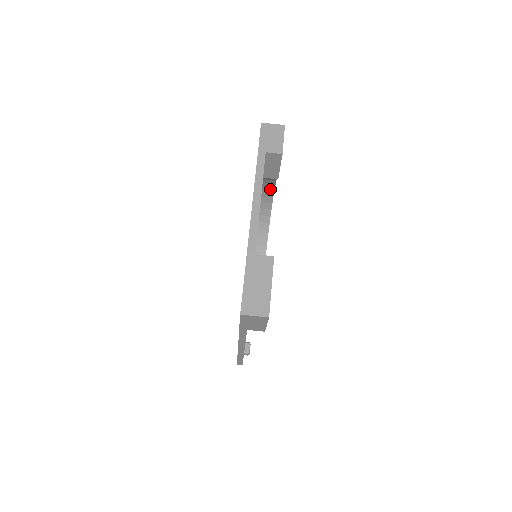
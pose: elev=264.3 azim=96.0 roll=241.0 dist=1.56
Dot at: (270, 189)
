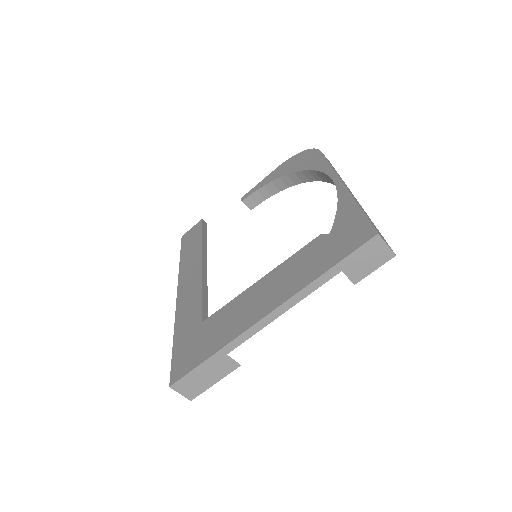
Dot at: occluded
